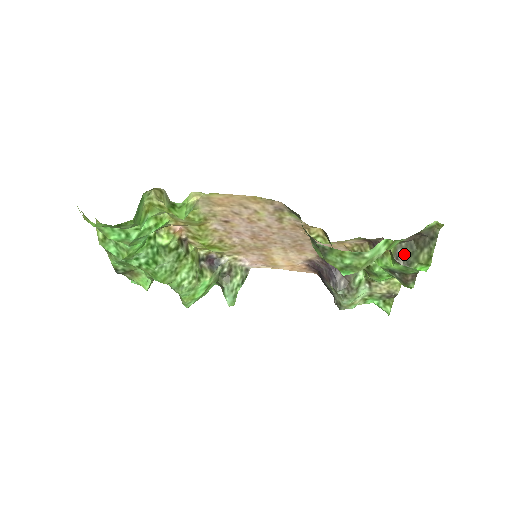
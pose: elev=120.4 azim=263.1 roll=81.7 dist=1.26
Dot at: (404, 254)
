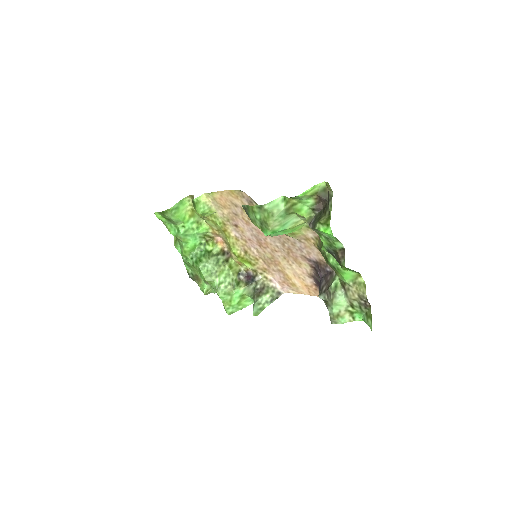
Dot at: (315, 220)
